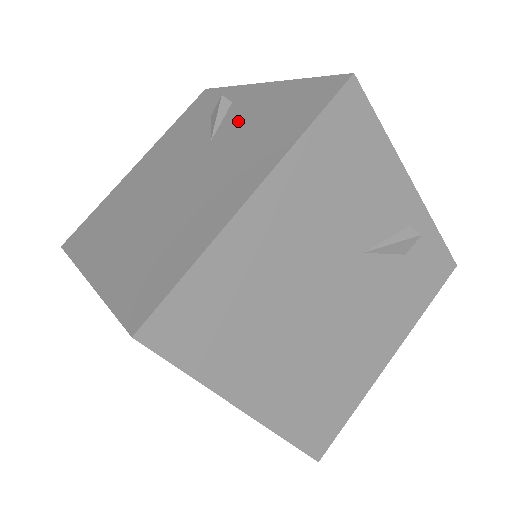
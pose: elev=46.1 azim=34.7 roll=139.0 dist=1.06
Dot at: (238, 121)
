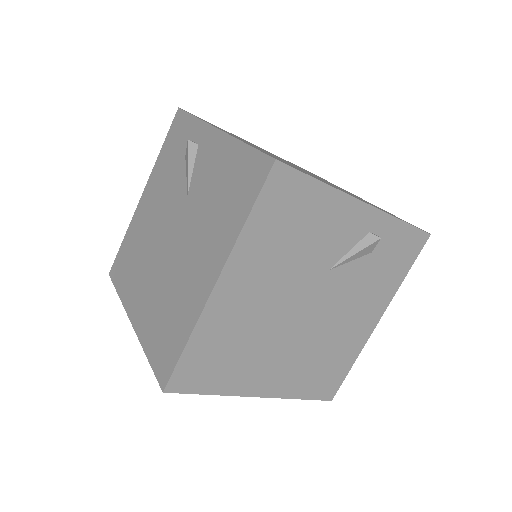
Dot at: (203, 178)
